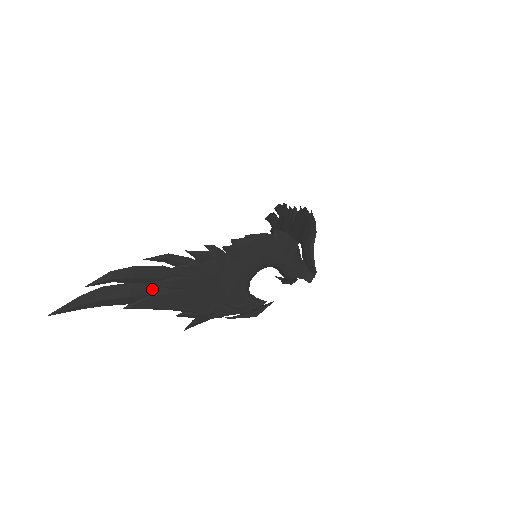
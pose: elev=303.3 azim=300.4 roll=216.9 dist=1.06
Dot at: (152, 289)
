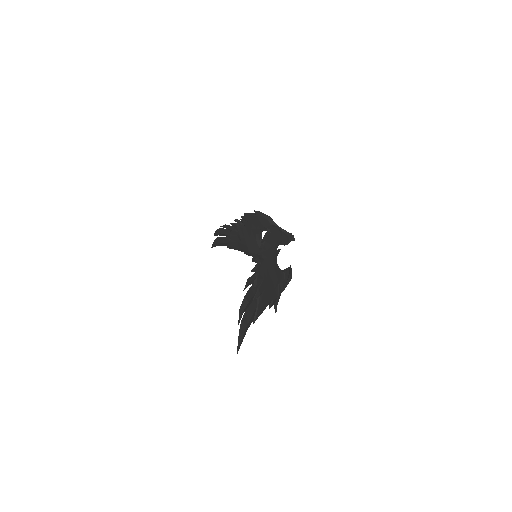
Dot at: (255, 303)
